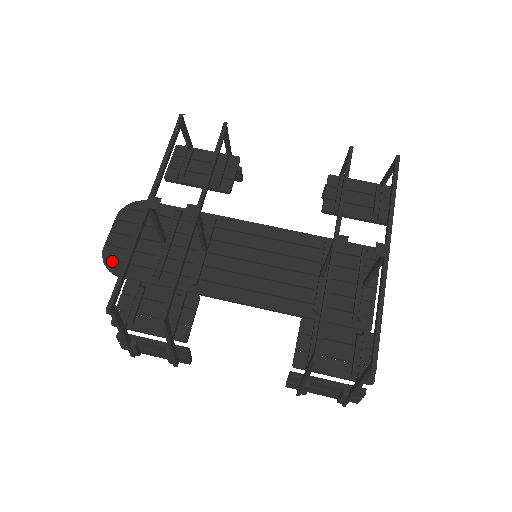
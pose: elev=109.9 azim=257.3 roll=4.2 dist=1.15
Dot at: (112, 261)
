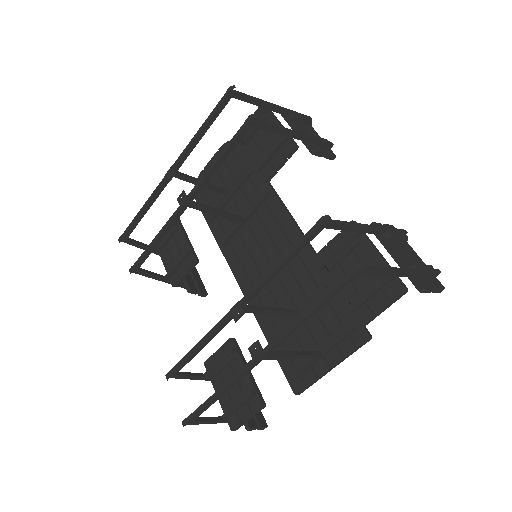
Dot at: occluded
